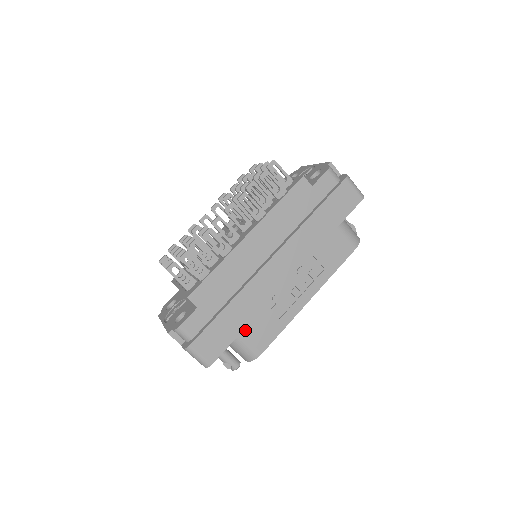
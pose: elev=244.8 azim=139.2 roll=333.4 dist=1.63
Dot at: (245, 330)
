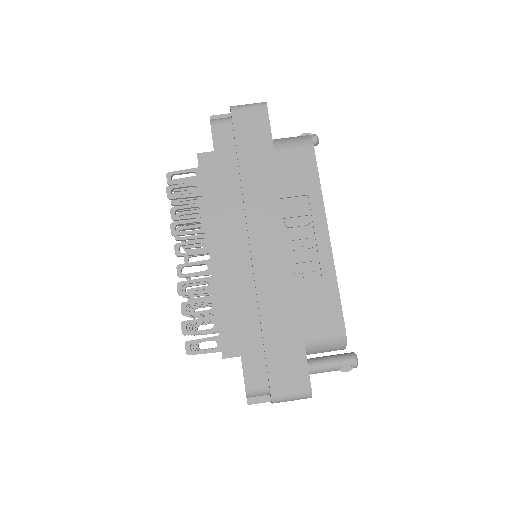
Dot at: (303, 326)
